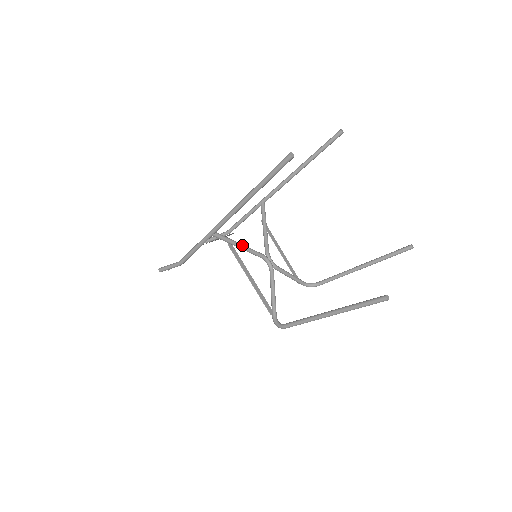
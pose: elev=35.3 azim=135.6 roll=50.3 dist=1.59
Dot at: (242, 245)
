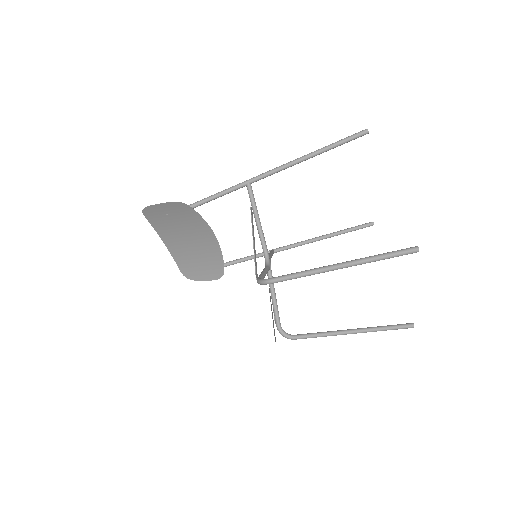
Dot at: occluded
